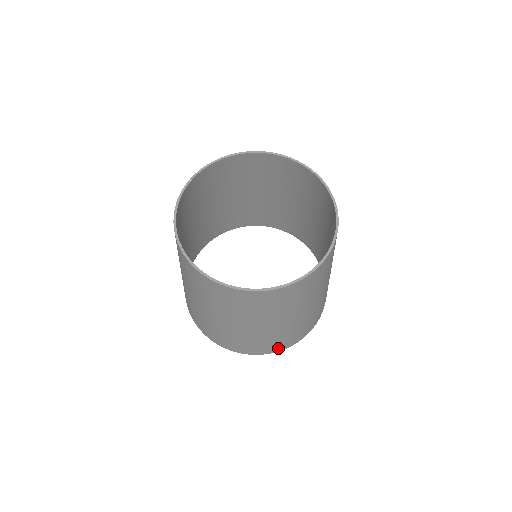
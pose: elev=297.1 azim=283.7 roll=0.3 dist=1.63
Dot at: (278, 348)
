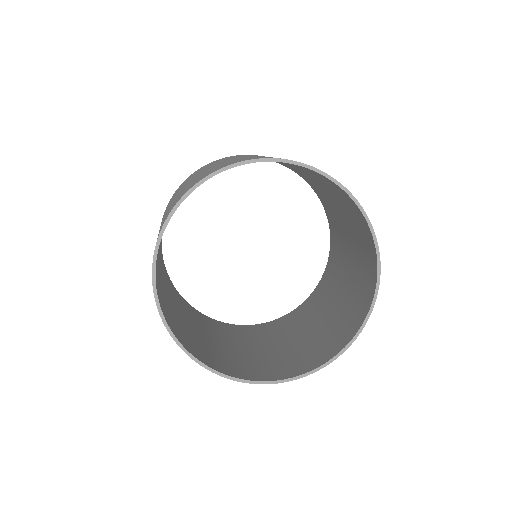
Dot at: occluded
